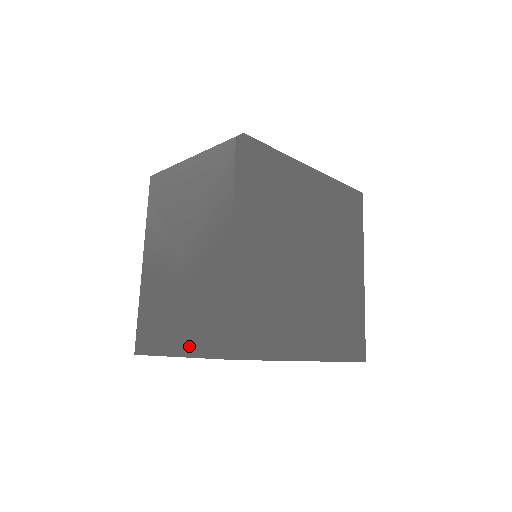
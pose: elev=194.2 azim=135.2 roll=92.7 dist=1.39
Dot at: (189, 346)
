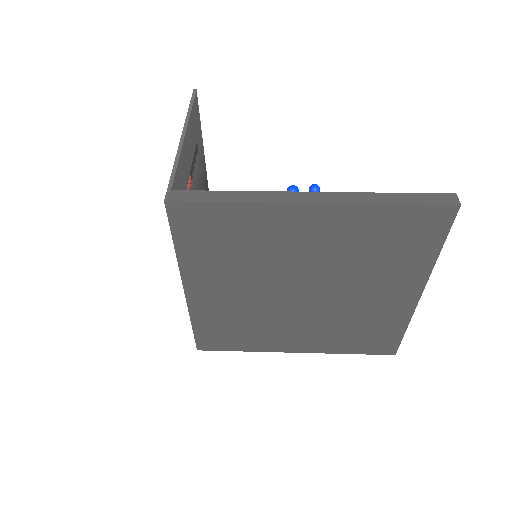
Dot at: occluded
